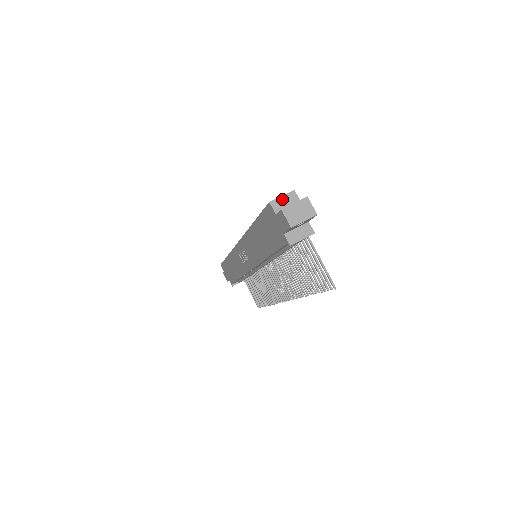
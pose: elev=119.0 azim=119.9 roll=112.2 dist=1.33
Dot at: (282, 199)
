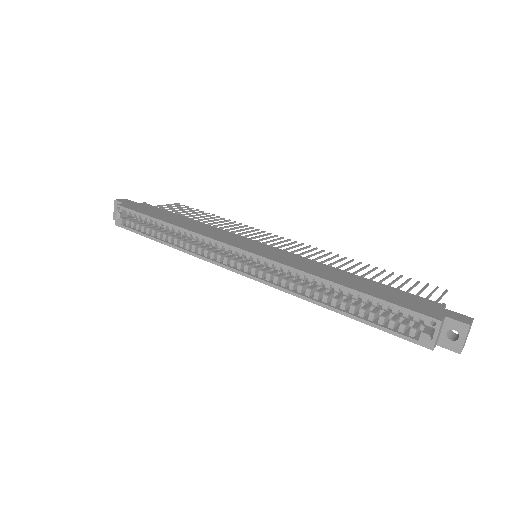
Dot at: (438, 337)
